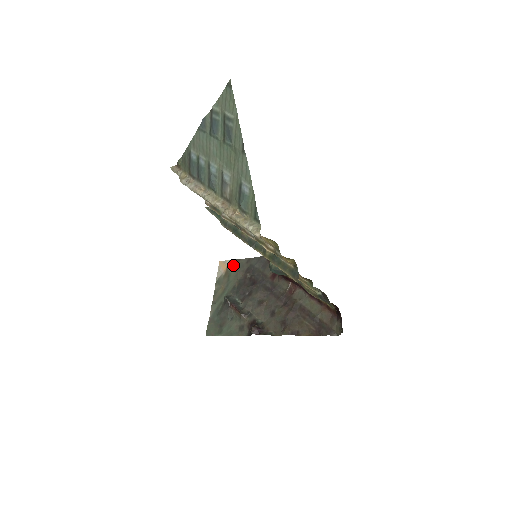
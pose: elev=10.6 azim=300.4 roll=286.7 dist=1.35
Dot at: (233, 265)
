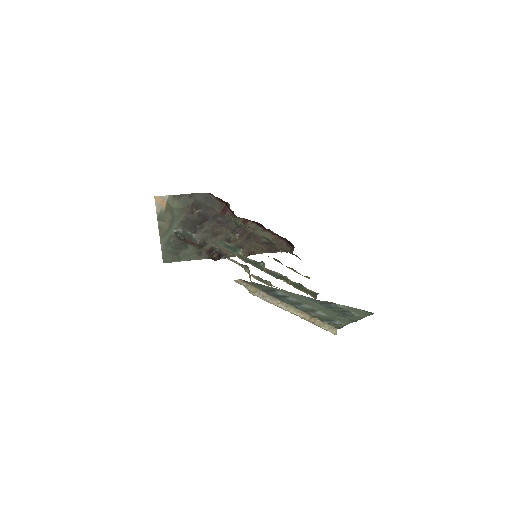
Dot at: (174, 201)
